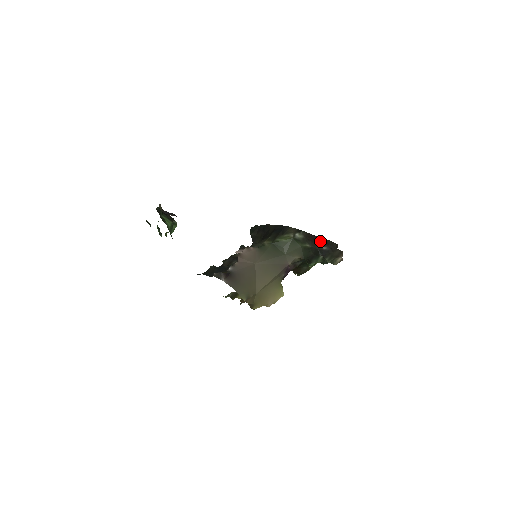
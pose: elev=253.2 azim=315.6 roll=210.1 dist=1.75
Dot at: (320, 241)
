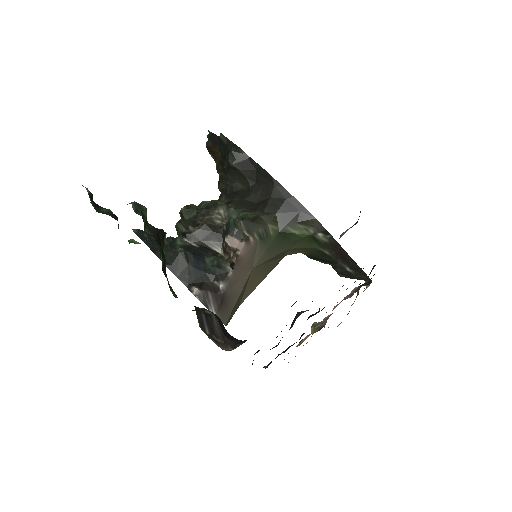
Dot at: (349, 262)
